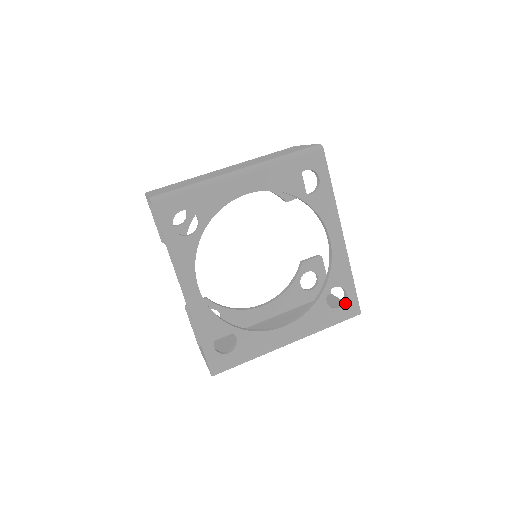
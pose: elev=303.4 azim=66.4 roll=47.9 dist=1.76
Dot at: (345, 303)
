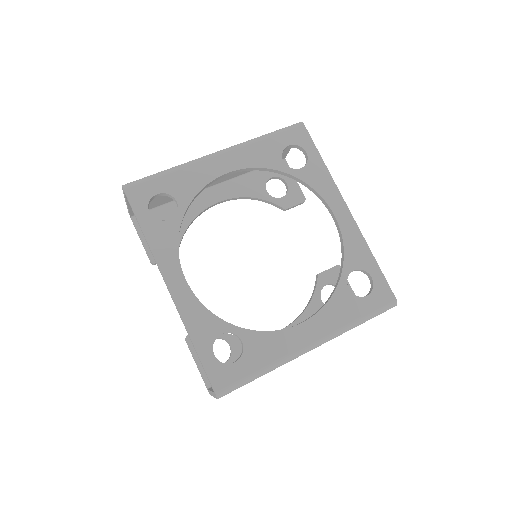
Dot at: (373, 289)
